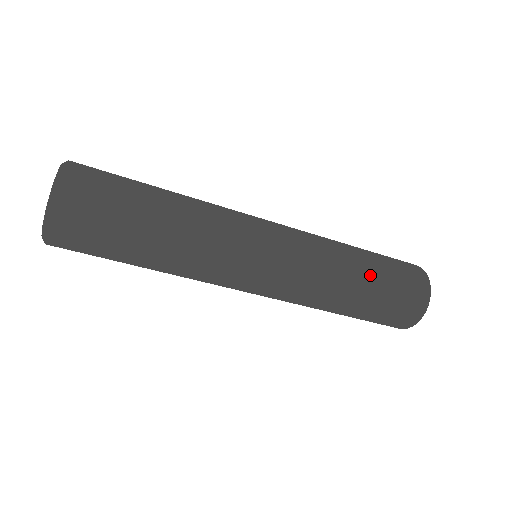
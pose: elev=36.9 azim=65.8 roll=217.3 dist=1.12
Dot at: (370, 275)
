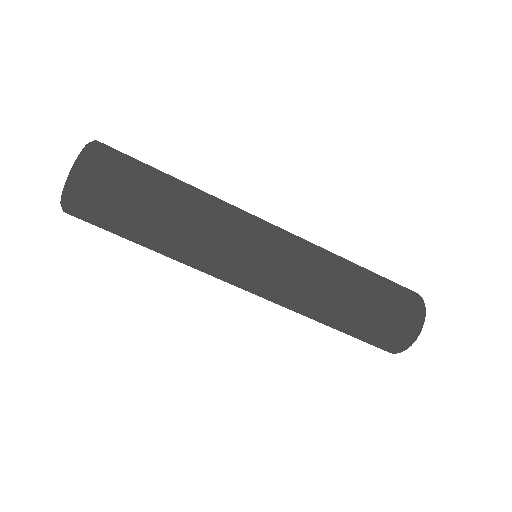
Dot at: (365, 280)
